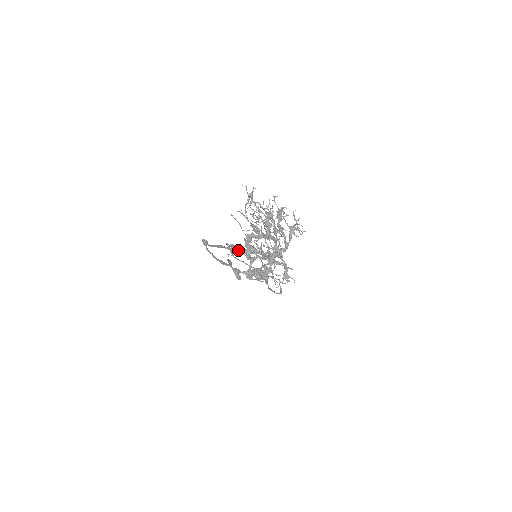
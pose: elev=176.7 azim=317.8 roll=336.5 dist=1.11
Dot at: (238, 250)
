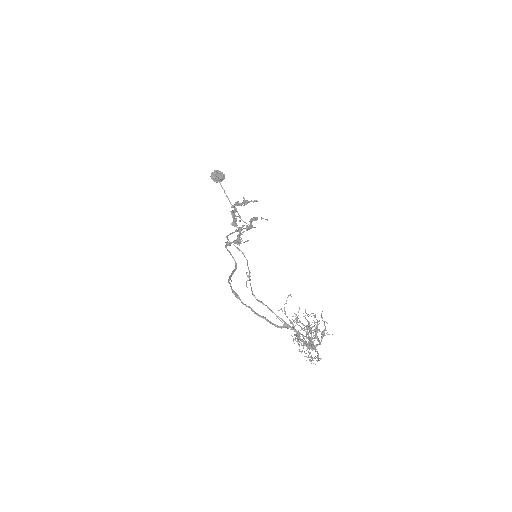
Dot at: occluded
